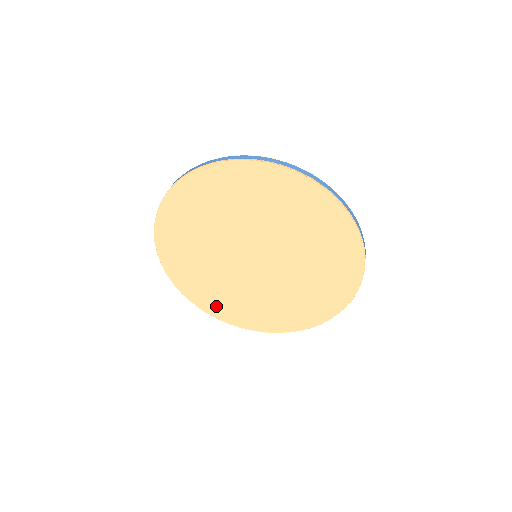
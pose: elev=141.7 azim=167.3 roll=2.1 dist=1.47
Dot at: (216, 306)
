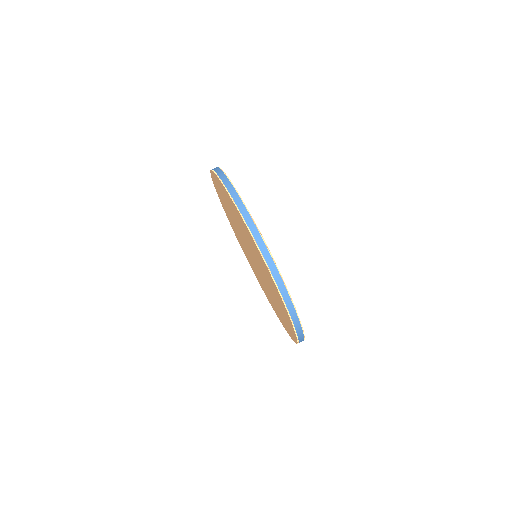
Dot at: occluded
